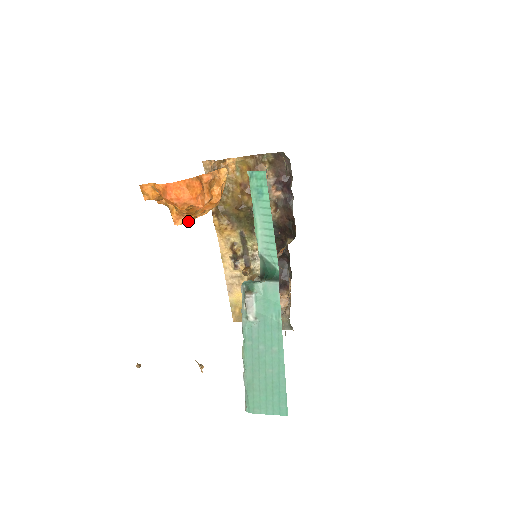
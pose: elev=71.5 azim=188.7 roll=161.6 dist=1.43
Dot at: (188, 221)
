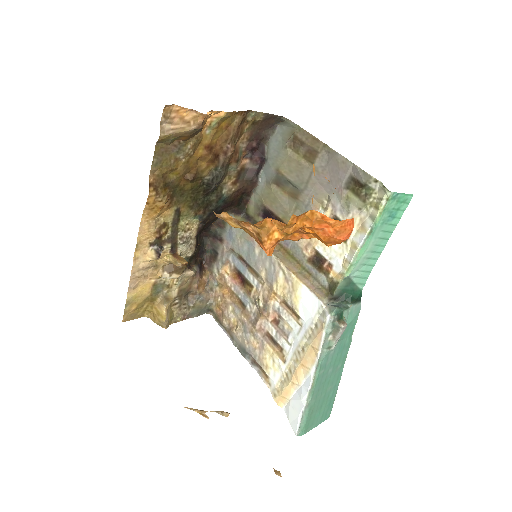
Dot at: occluded
